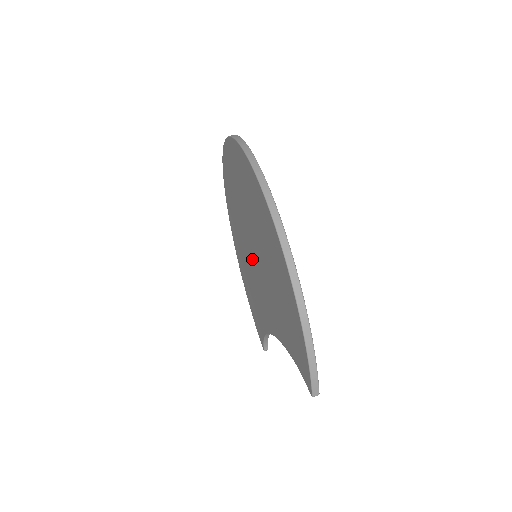
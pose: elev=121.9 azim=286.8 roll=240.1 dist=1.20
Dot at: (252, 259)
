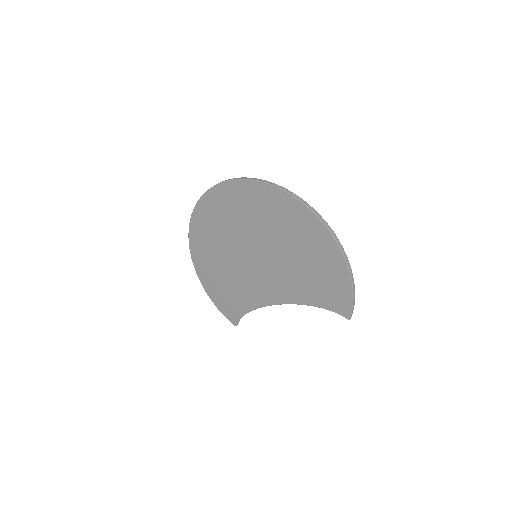
Dot at: (251, 259)
